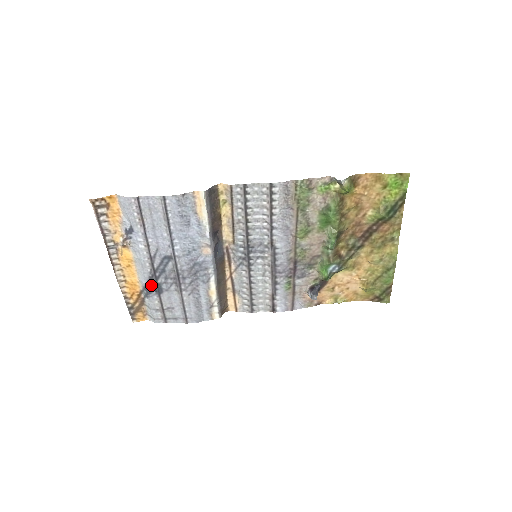
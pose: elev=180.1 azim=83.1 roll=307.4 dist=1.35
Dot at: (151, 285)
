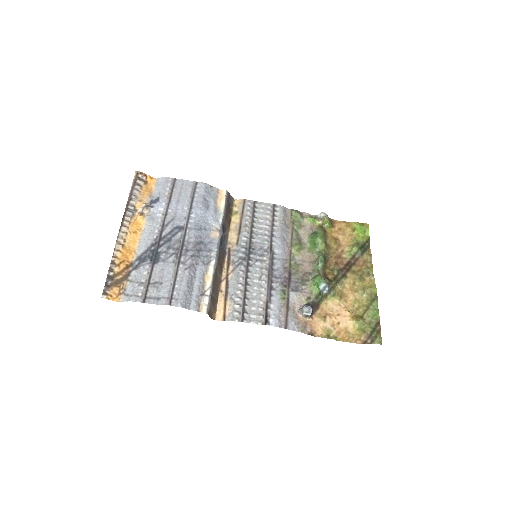
Dot at: (149, 253)
